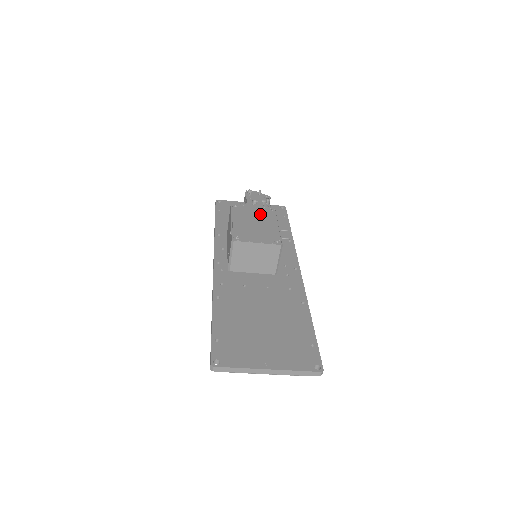
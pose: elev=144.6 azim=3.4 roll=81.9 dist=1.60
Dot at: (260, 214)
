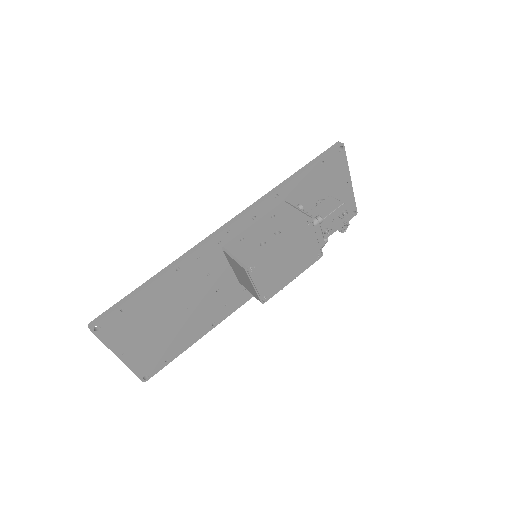
Dot at: (305, 253)
